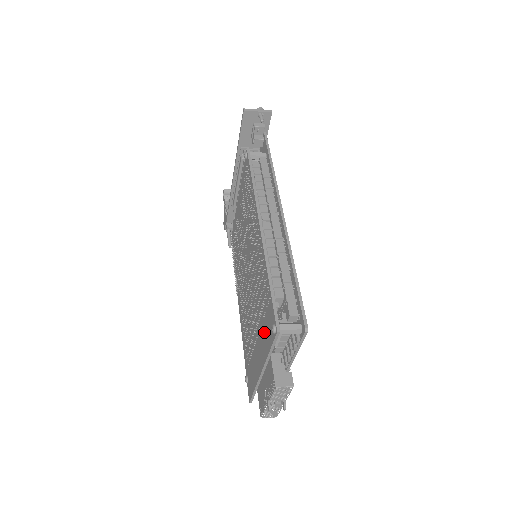
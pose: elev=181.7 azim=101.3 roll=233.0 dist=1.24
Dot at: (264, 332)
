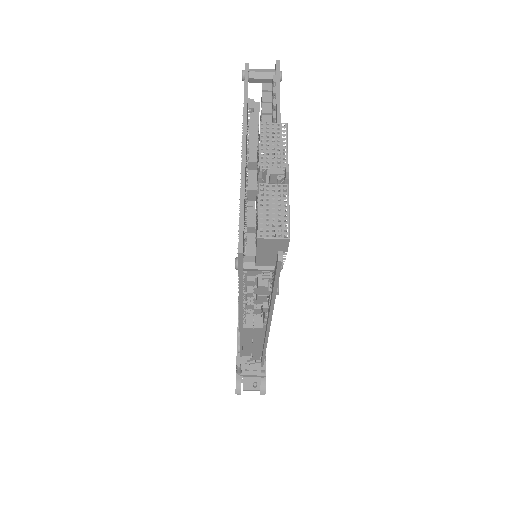
Dot at: occluded
